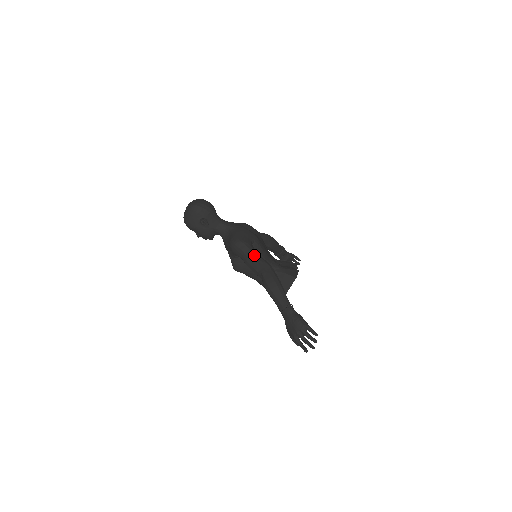
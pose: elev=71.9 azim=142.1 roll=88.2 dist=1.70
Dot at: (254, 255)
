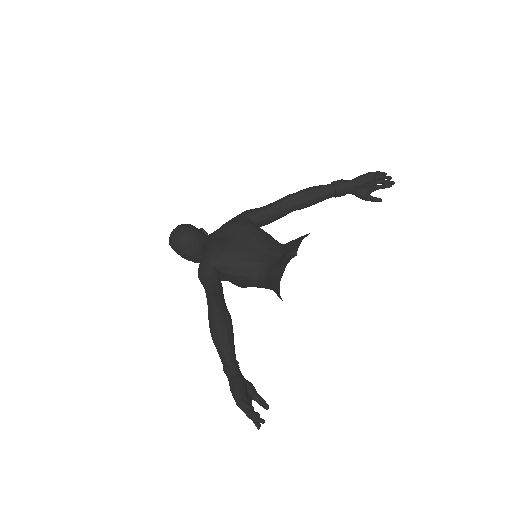
Dot at: (205, 292)
